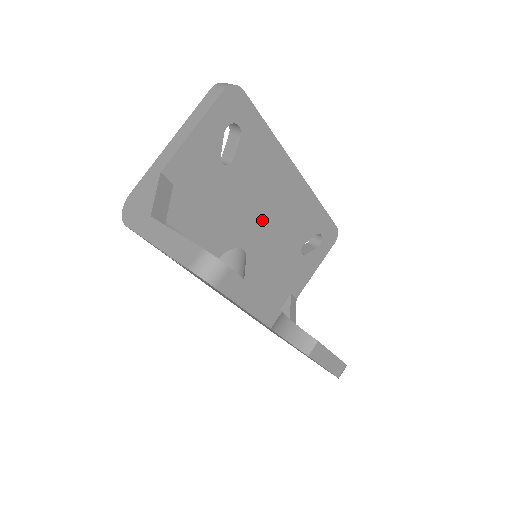
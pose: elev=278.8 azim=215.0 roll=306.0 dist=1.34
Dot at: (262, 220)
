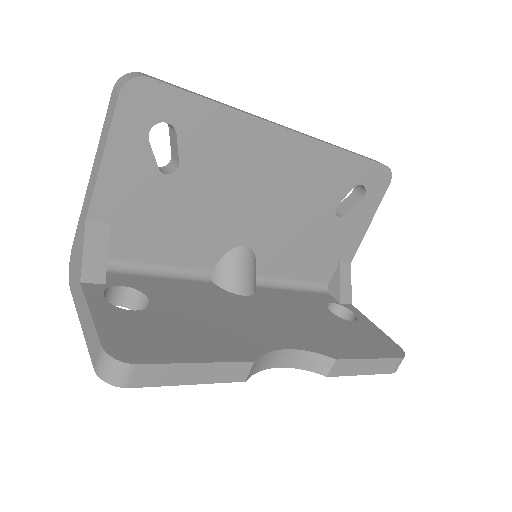
Dot at: (258, 207)
